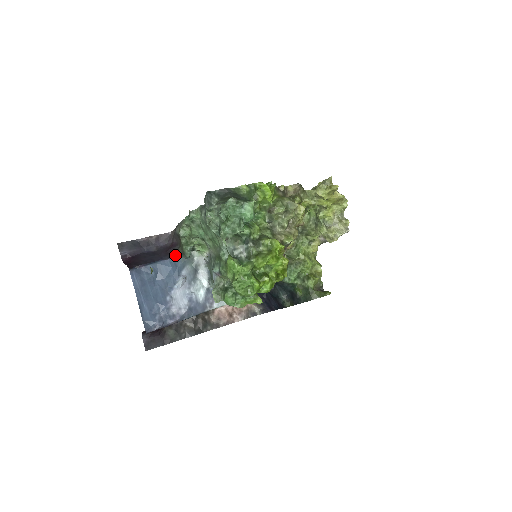
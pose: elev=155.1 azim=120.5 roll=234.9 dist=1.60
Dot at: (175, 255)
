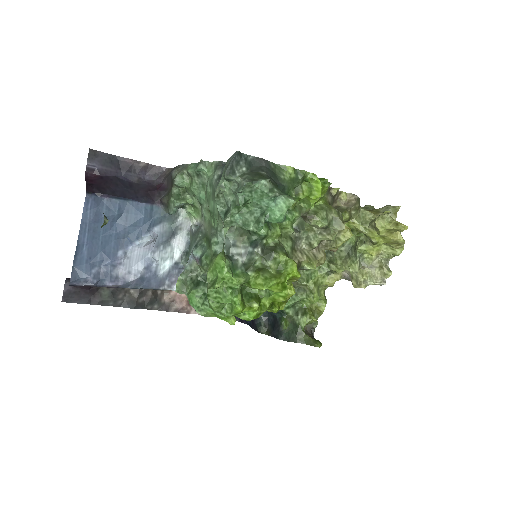
Dot at: (156, 202)
